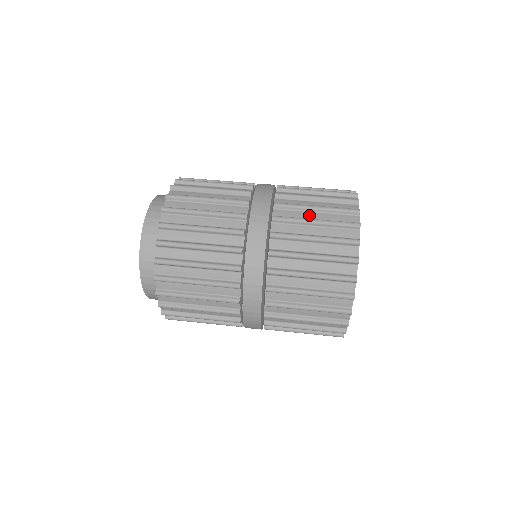
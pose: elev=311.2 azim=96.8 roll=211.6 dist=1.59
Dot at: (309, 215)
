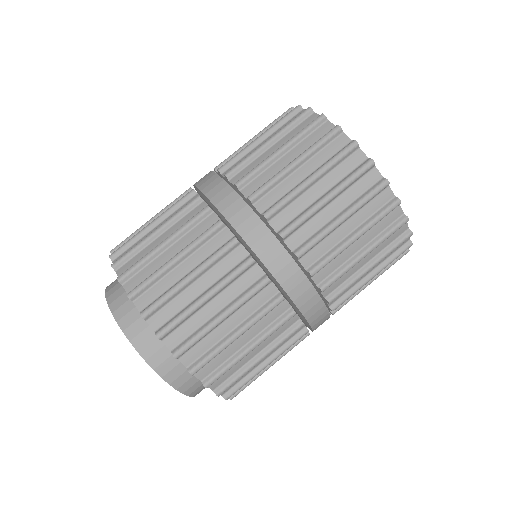
Dot at: (340, 233)
